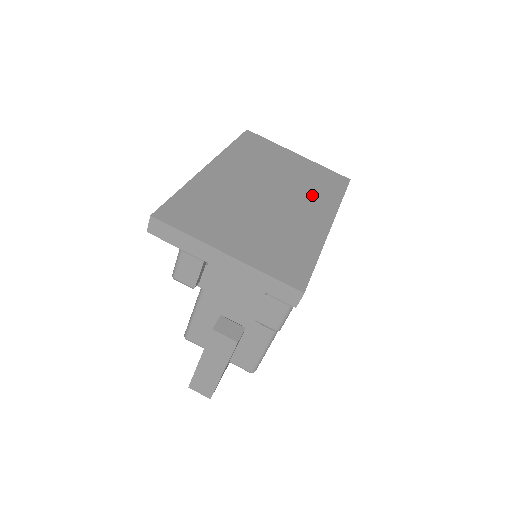
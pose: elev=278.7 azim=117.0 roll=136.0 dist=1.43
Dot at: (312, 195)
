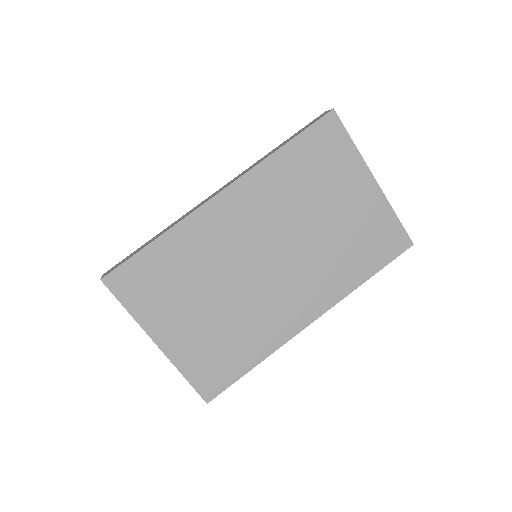
Dot at: (327, 269)
